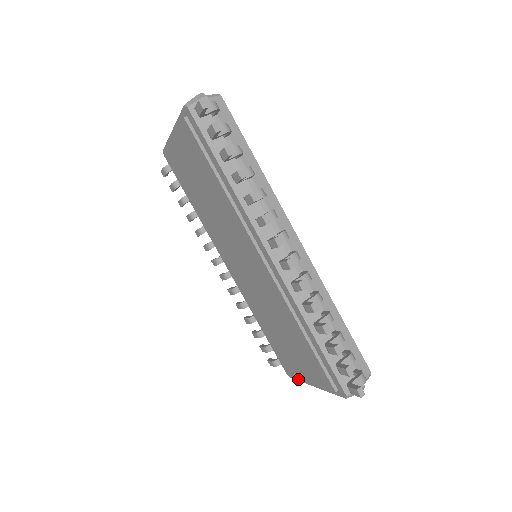
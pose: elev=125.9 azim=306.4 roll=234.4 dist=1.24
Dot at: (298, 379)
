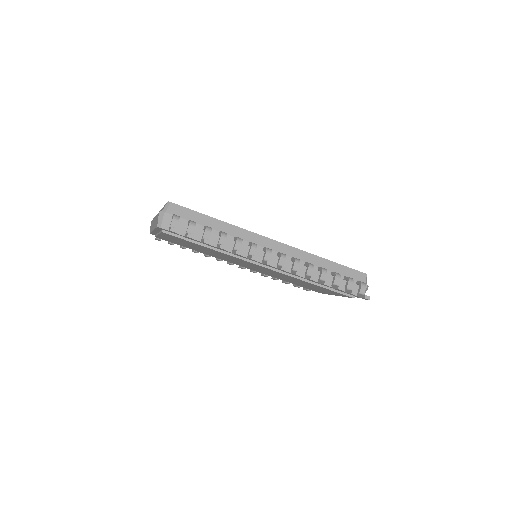
Dot at: occluded
